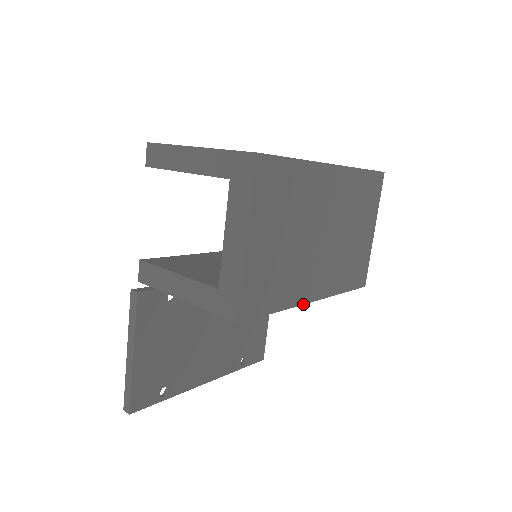
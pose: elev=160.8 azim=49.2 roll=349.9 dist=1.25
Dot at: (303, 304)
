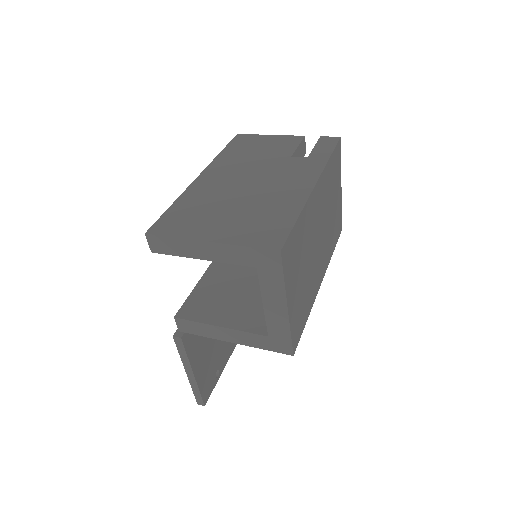
Dot at: (317, 293)
